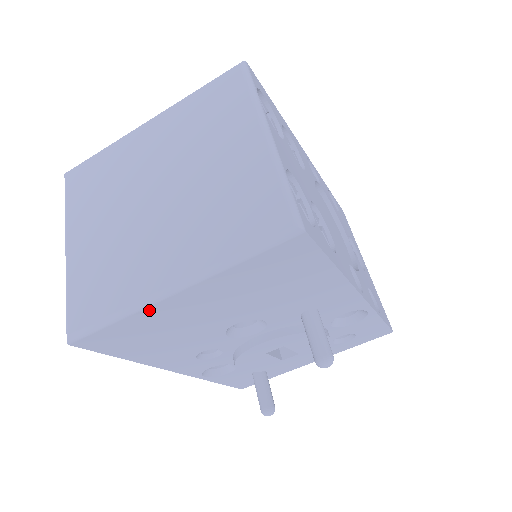
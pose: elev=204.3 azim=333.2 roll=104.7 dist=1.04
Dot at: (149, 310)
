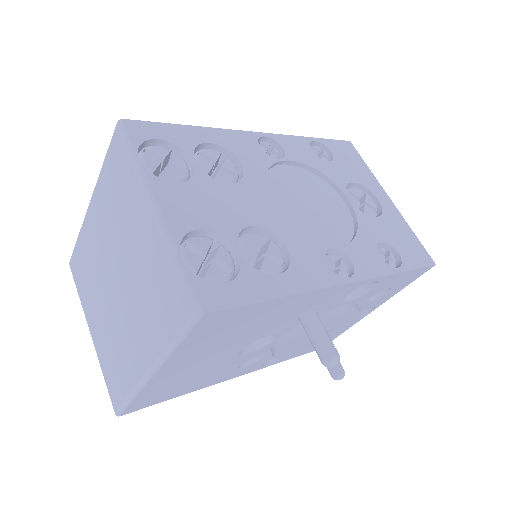
Dot at: (149, 386)
